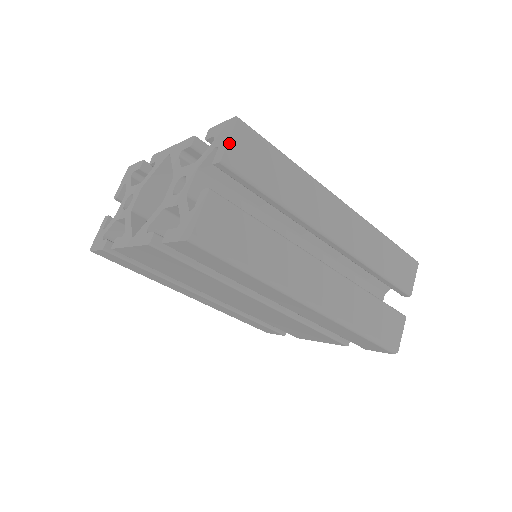
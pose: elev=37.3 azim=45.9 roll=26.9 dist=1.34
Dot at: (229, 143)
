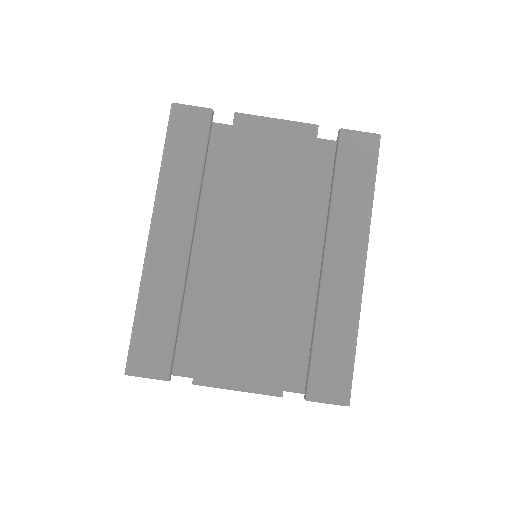
Dot at: occluded
